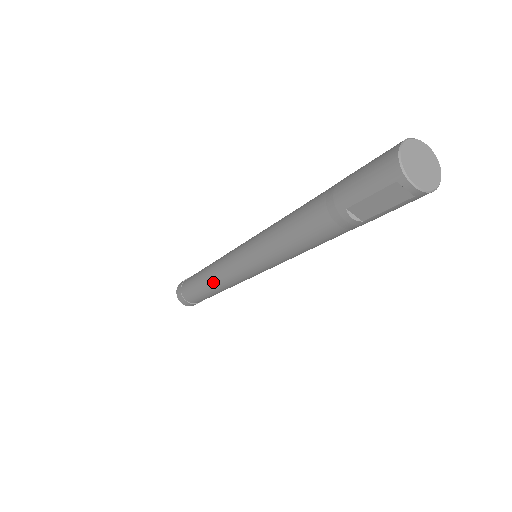
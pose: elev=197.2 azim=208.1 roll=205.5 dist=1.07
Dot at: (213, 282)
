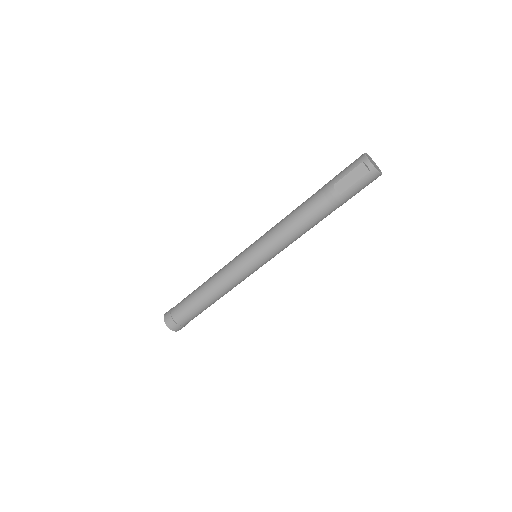
Dot at: (212, 282)
